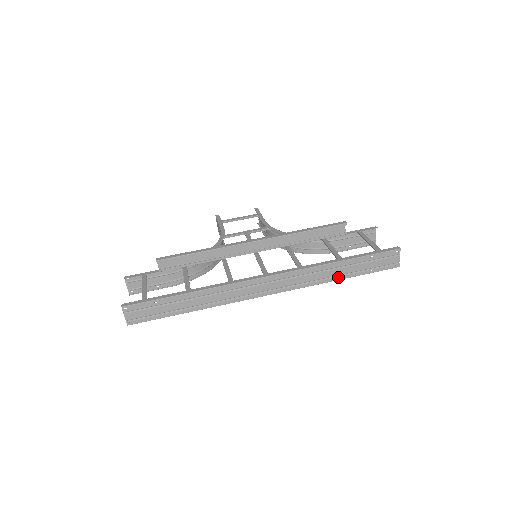
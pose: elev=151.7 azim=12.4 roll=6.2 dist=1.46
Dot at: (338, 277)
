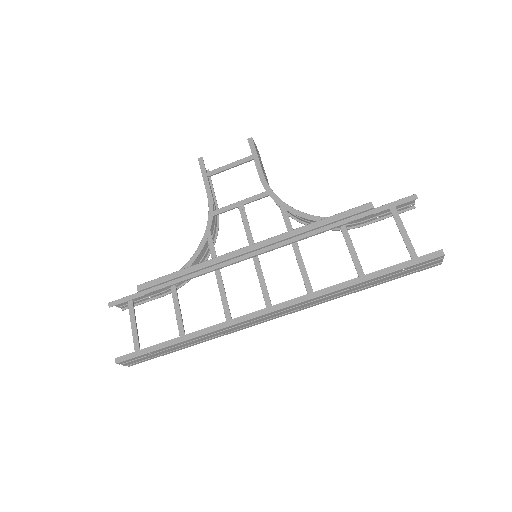
Dot at: (360, 290)
